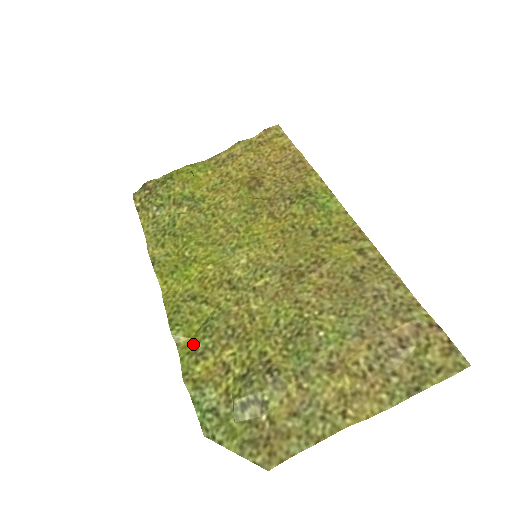
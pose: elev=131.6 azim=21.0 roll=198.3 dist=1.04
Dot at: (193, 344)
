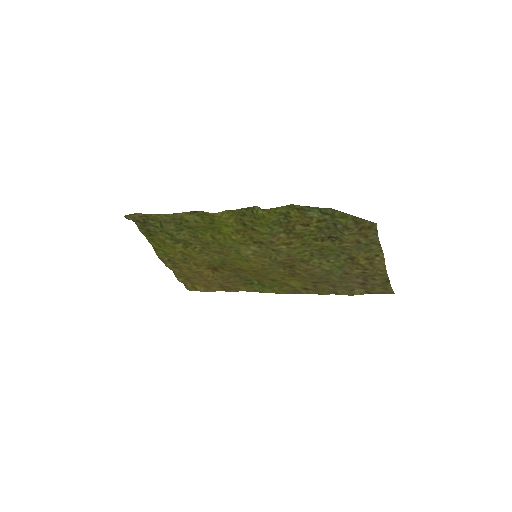
Dot at: (274, 216)
